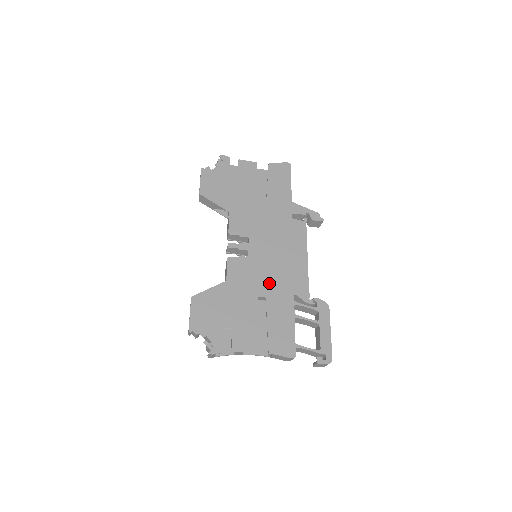
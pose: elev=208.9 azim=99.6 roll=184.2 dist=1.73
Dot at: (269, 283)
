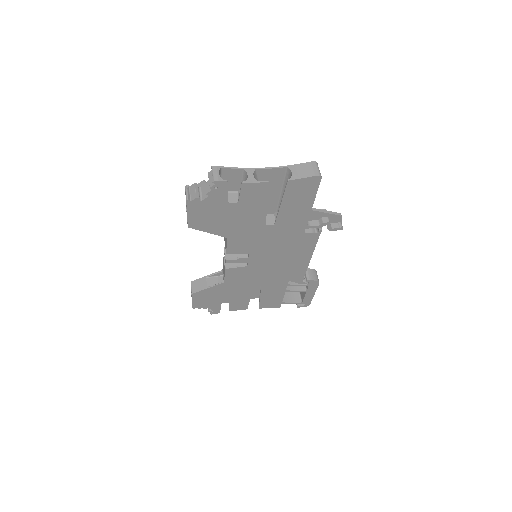
Dot at: (266, 278)
